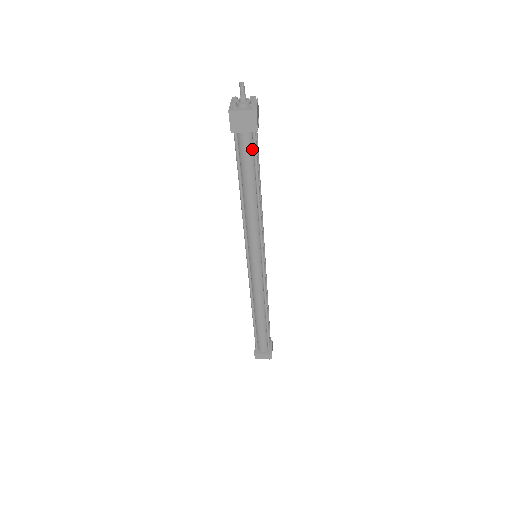
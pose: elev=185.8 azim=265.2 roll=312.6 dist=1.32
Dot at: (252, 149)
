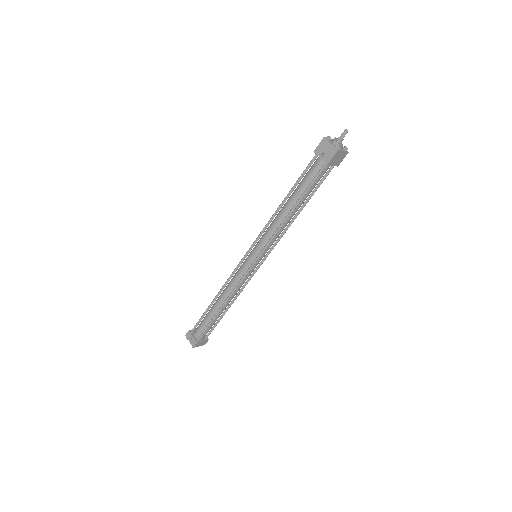
Dot at: (322, 176)
